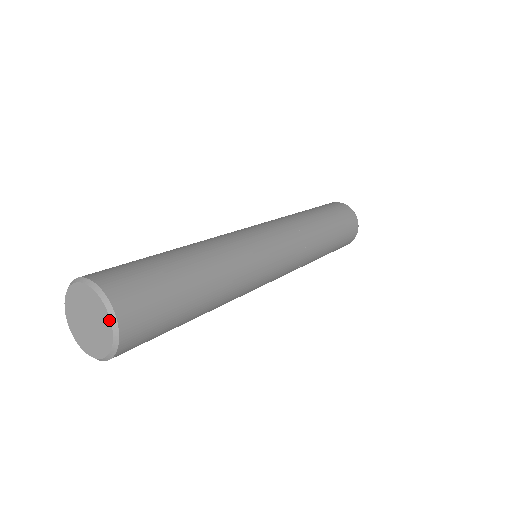
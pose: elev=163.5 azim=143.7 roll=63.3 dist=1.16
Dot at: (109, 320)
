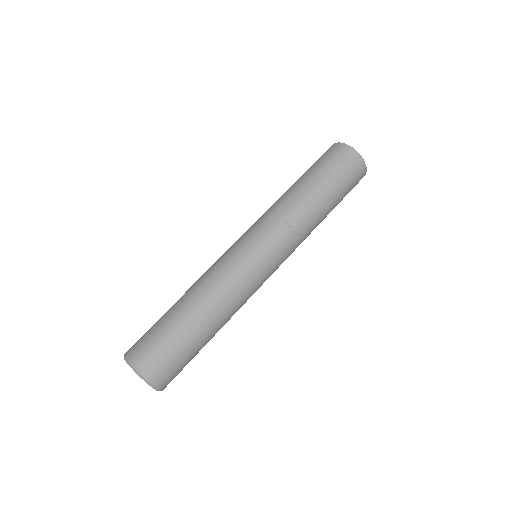
Dot at: occluded
